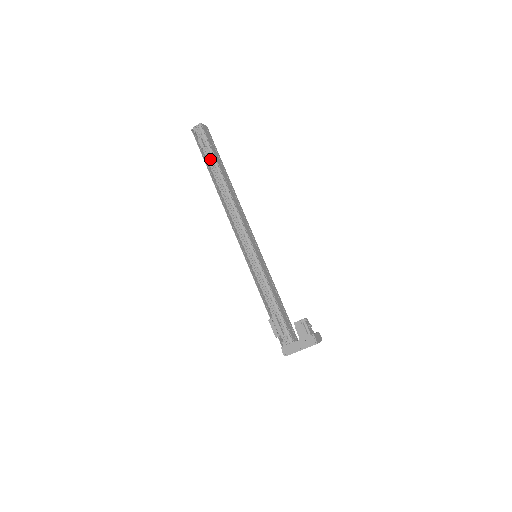
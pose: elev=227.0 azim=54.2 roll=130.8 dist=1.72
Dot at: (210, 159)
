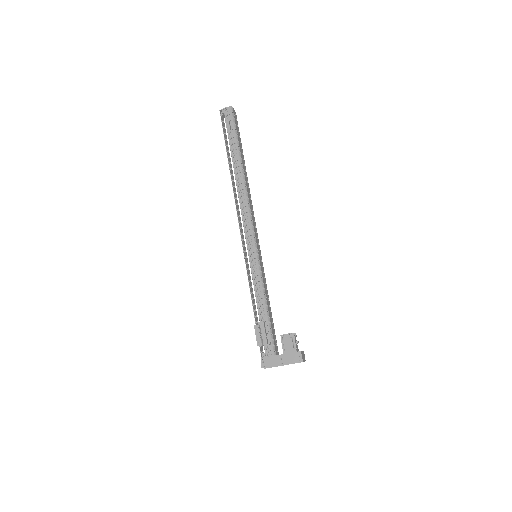
Dot at: (233, 145)
